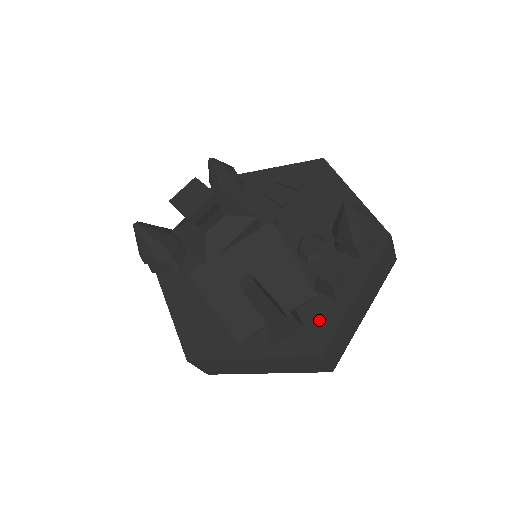
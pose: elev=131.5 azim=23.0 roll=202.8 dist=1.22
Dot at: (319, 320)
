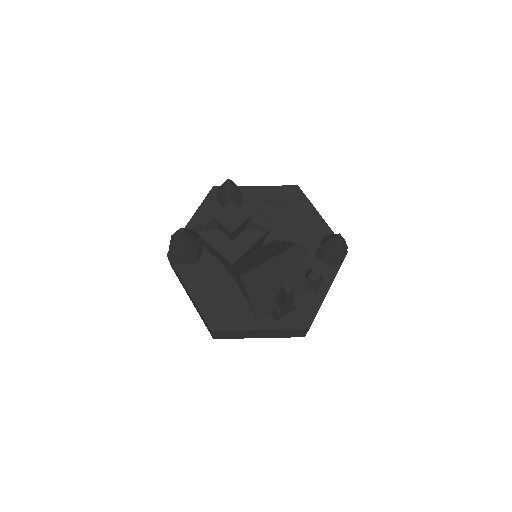
Dot at: (306, 305)
